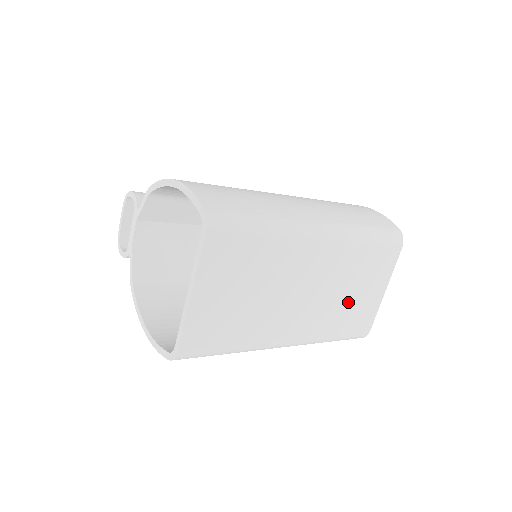
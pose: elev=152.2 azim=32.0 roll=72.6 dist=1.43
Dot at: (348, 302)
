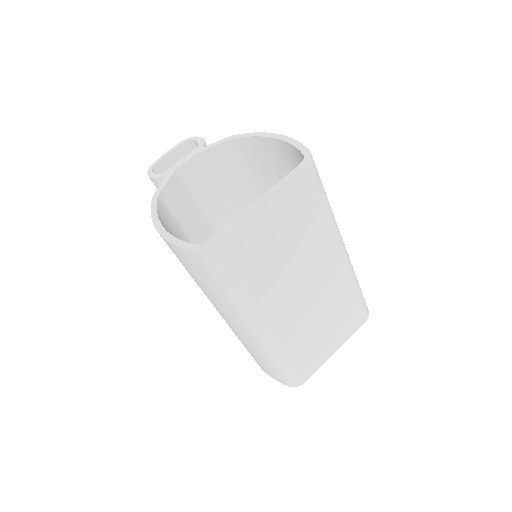
Dot at: (315, 334)
